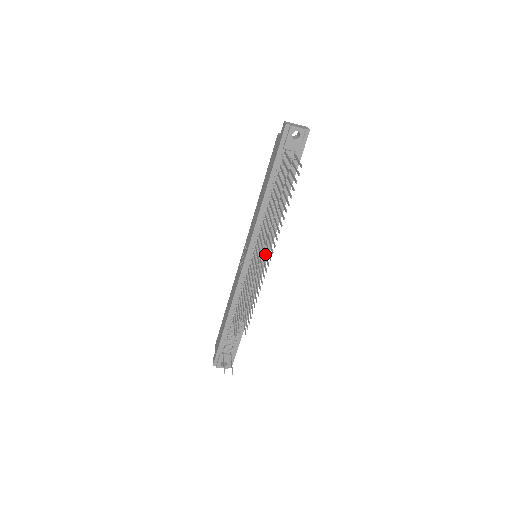
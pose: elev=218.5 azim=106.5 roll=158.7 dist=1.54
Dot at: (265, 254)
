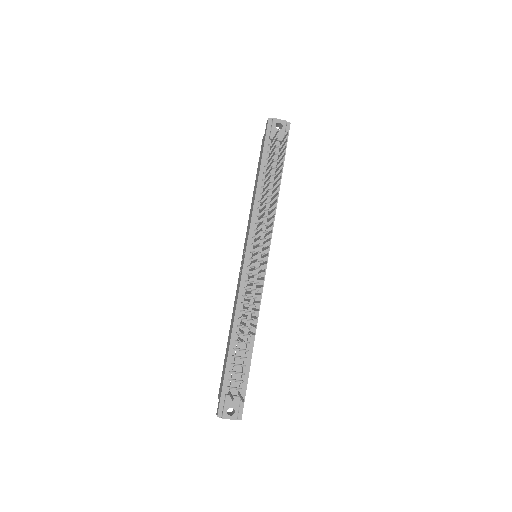
Dot at: (265, 241)
